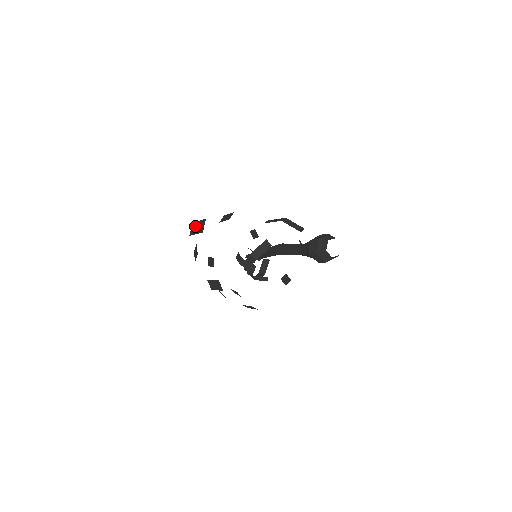
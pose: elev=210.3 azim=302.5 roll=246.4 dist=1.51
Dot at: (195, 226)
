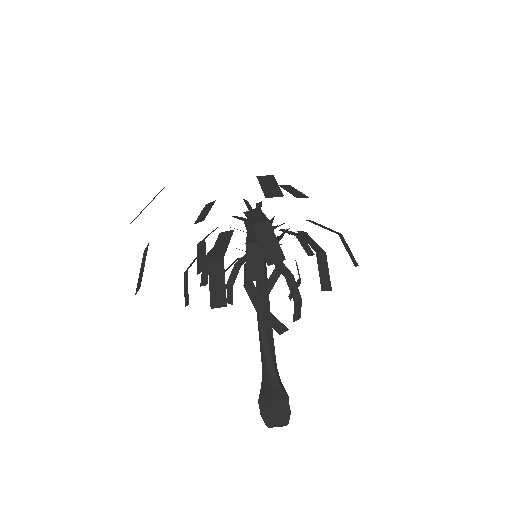
Dot at: occluded
